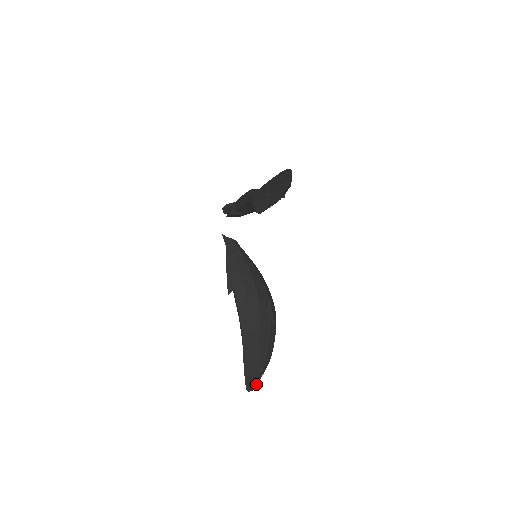
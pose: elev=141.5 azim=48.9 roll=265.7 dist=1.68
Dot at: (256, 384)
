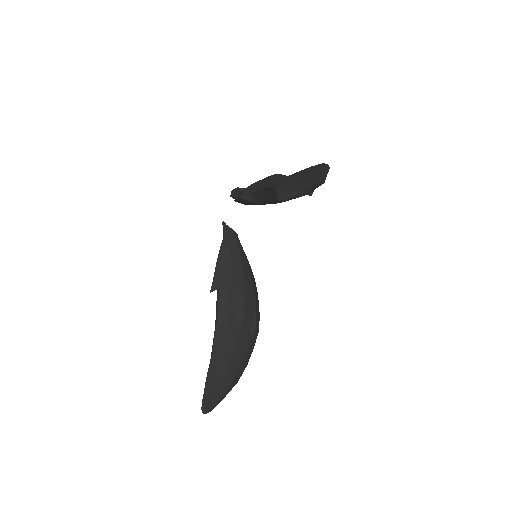
Dot at: (214, 406)
